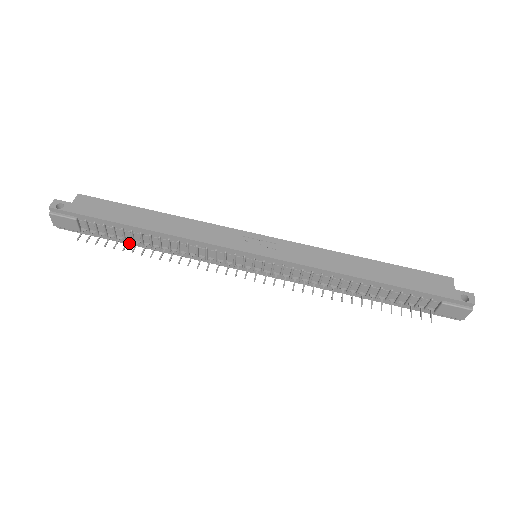
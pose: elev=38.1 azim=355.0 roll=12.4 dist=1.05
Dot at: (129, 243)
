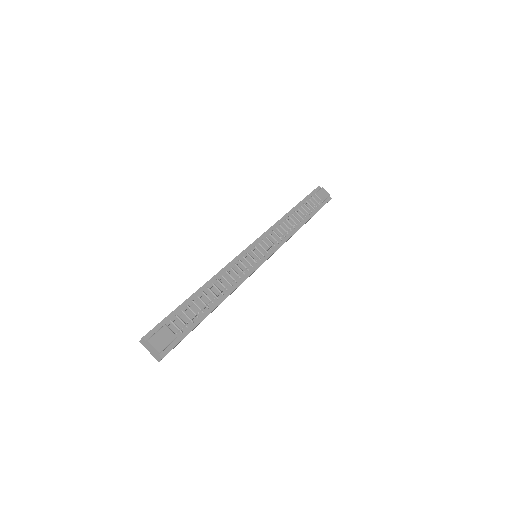
Dot at: (207, 314)
